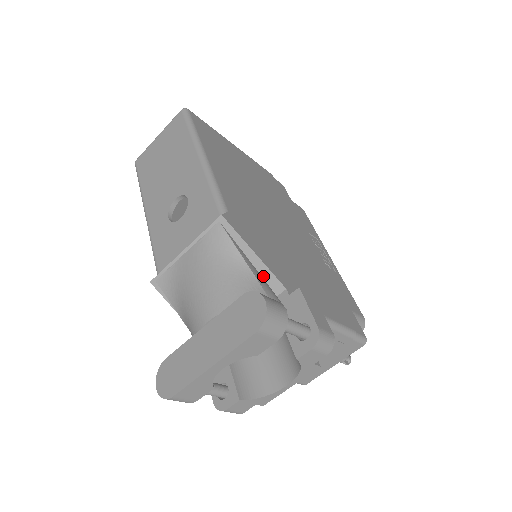
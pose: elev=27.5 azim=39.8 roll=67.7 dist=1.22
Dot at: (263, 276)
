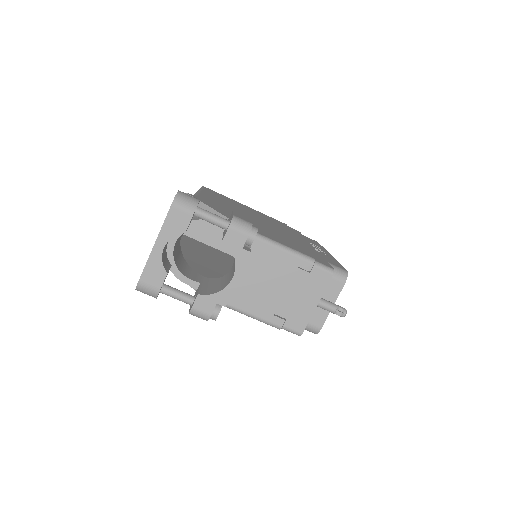
Dot at: occluded
